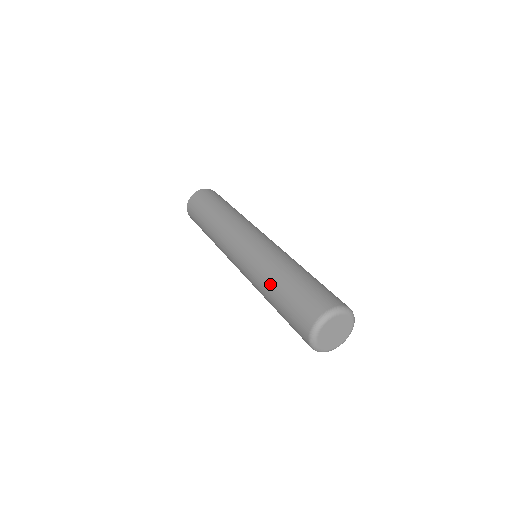
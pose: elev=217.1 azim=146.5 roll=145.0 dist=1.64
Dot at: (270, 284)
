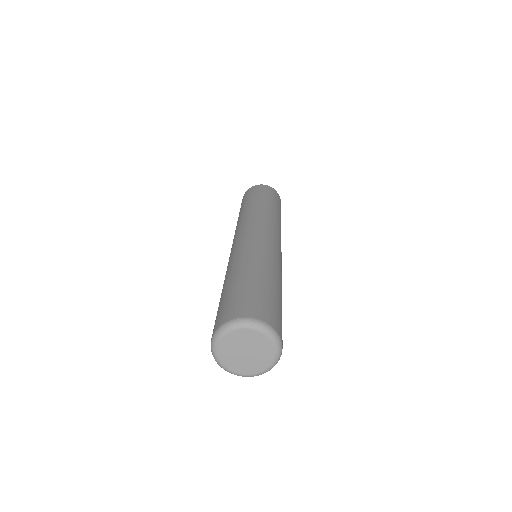
Dot at: occluded
